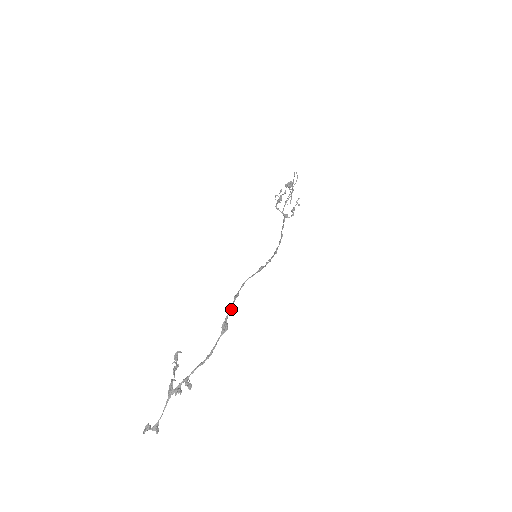
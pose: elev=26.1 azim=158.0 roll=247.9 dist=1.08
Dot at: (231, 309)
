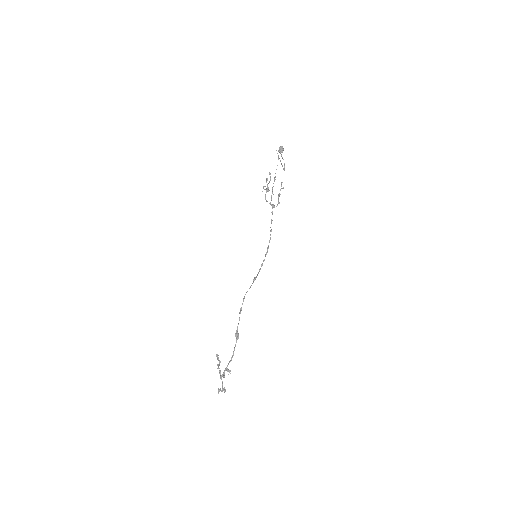
Dot at: occluded
